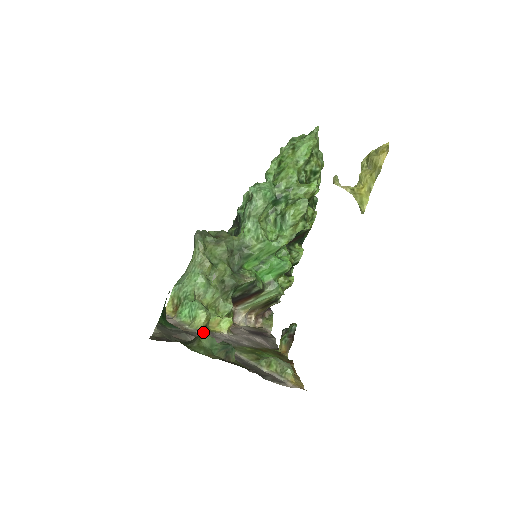
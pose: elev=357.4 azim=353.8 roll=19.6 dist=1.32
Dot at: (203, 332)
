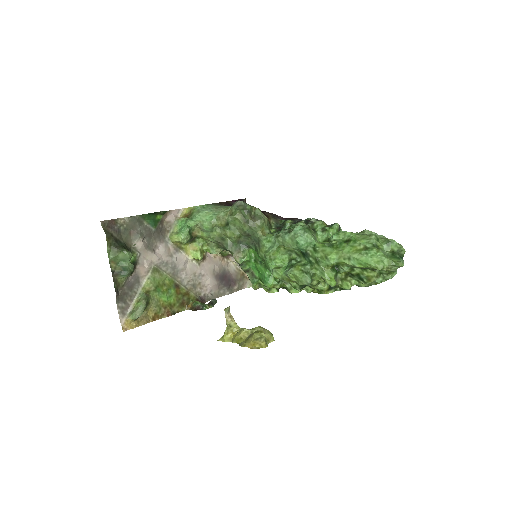
Dot at: (172, 244)
